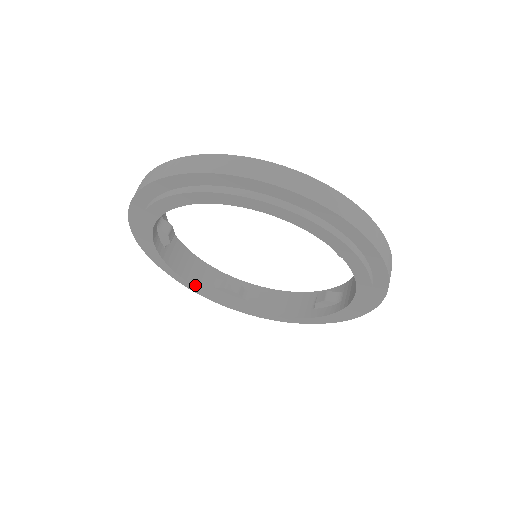
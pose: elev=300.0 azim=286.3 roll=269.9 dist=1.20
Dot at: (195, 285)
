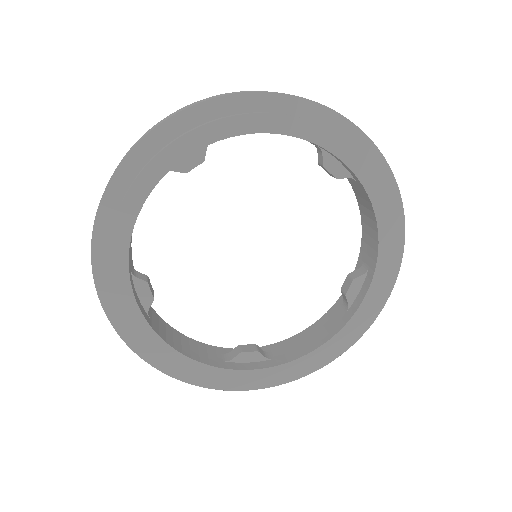
Dot at: (204, 363)
